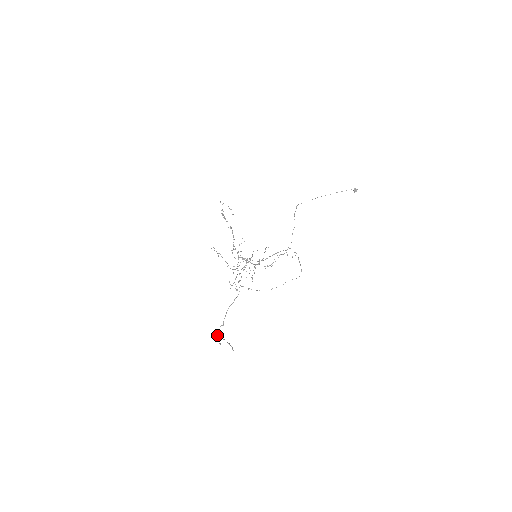
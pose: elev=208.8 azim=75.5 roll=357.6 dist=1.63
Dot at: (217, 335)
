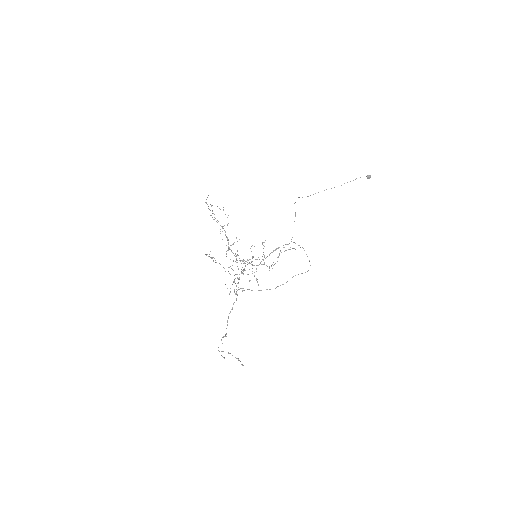
Dot at: (218, 347)
